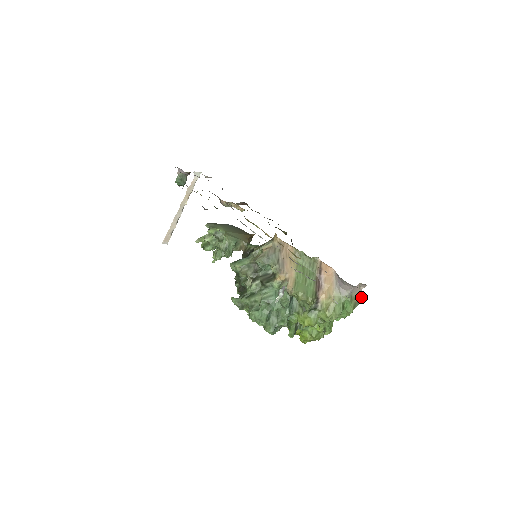
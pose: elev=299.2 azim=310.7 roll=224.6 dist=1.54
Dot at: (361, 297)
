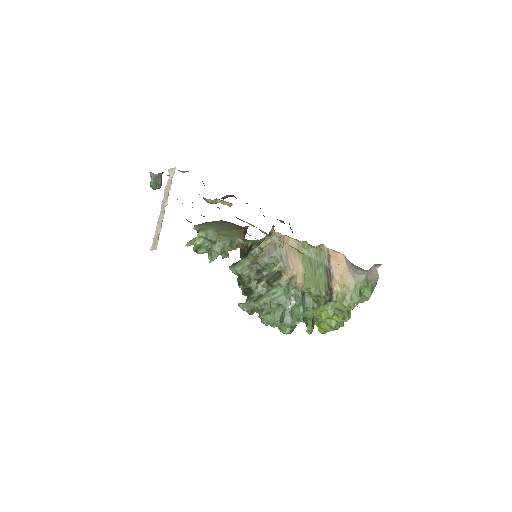
Dot at: (377, 277)
